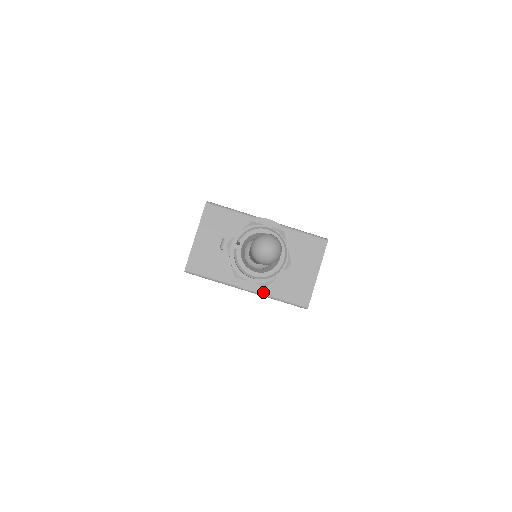
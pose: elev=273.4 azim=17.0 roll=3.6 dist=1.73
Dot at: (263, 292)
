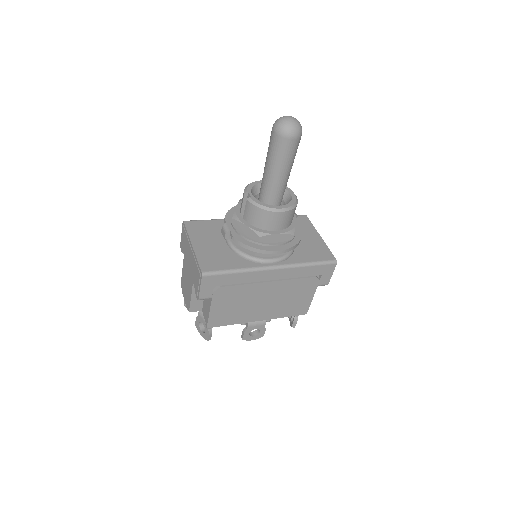
Dot at: (289, 263)
